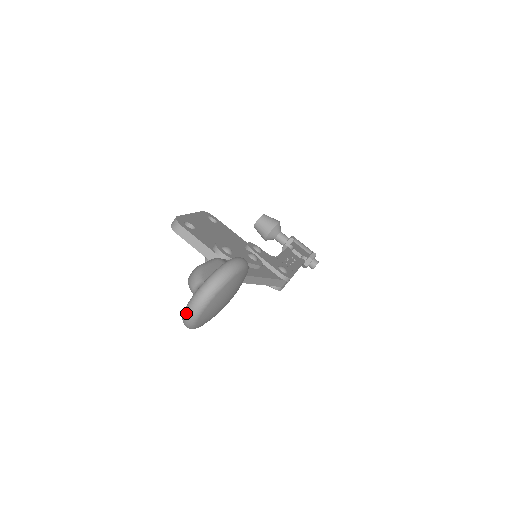
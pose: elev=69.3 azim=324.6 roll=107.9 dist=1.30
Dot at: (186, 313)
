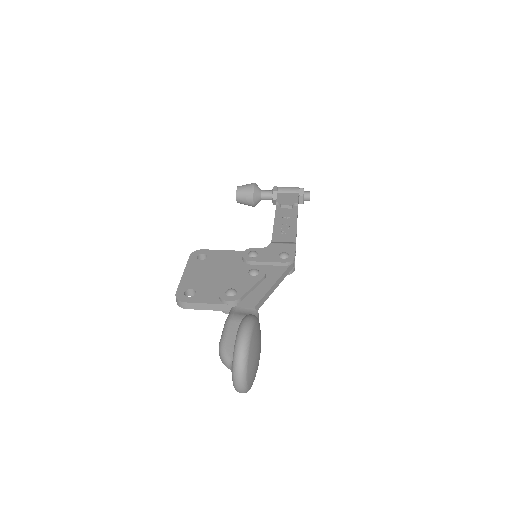
Dot at: (237, 391)
